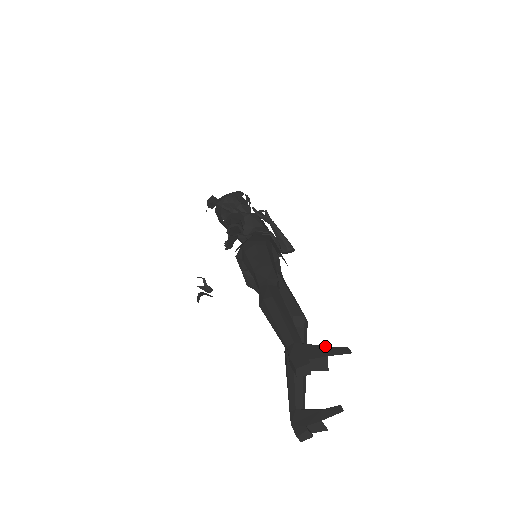
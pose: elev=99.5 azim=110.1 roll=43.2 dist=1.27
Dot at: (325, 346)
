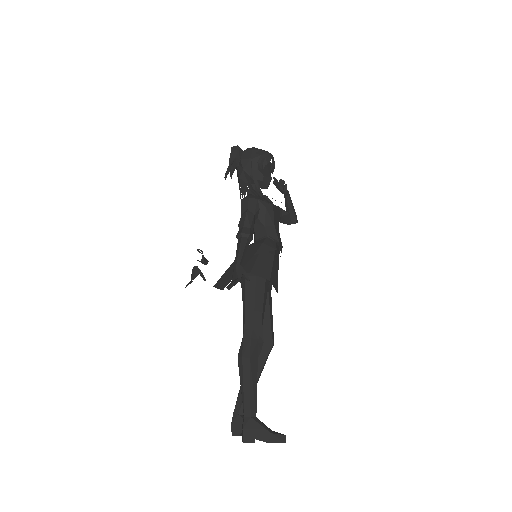
Dot at: (270, 433)
